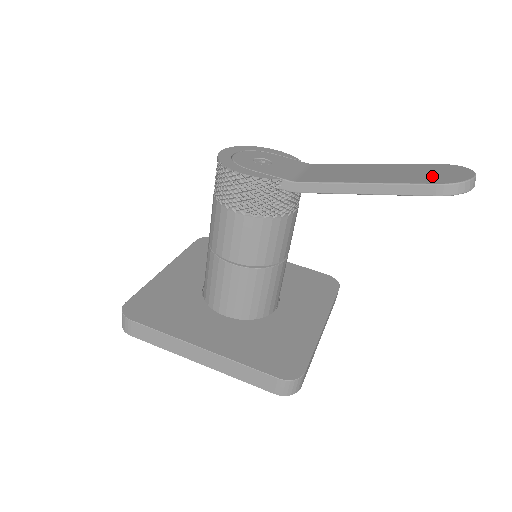
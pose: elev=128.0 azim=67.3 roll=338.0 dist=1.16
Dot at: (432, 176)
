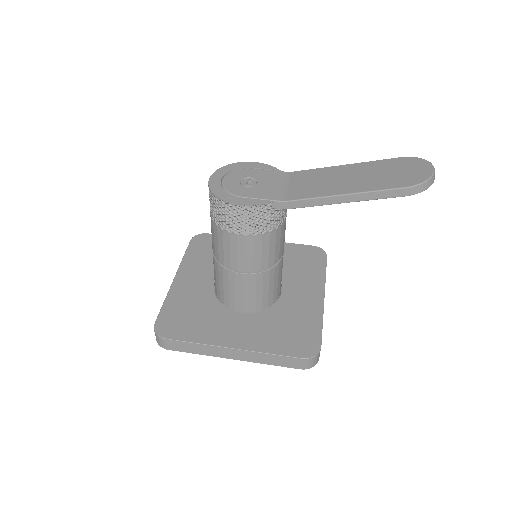
Dot at: (399, 177)
